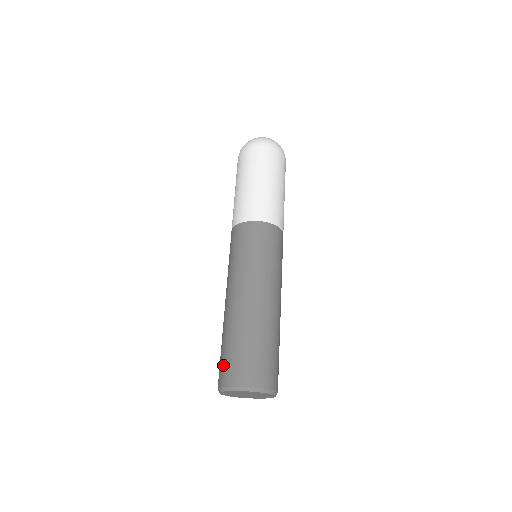
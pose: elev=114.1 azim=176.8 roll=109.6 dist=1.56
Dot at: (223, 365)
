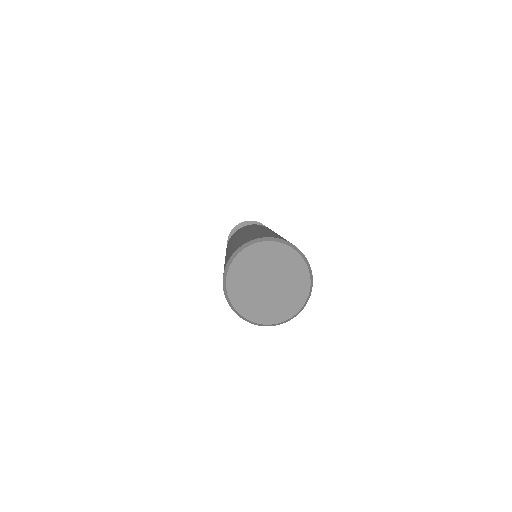
Dot at: occluded
